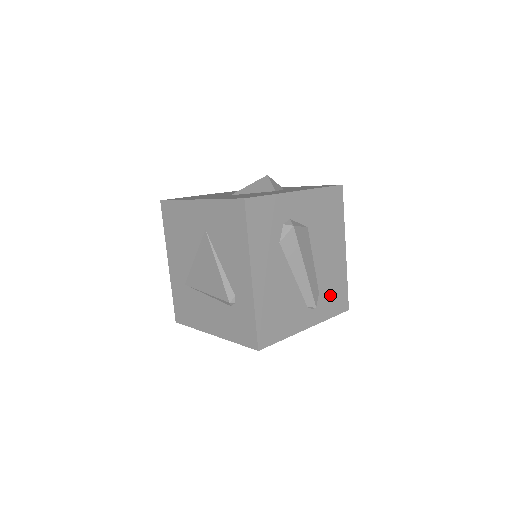
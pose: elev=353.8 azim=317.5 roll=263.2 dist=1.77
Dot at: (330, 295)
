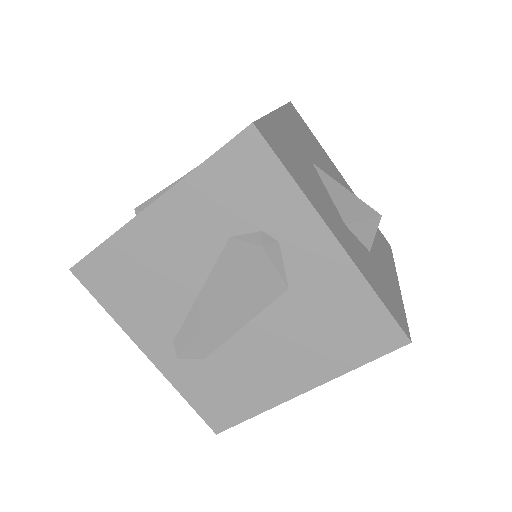
Dot at: (216, 384)
